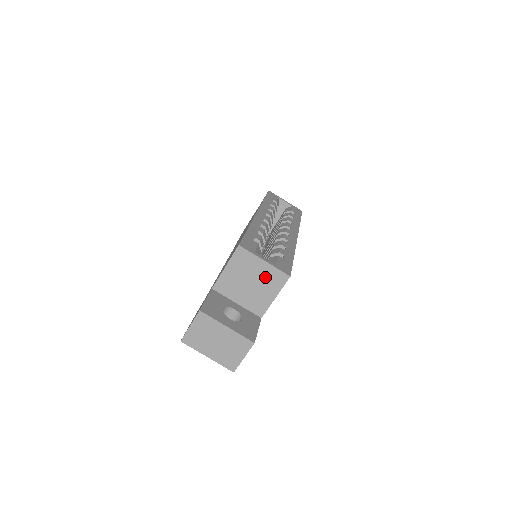
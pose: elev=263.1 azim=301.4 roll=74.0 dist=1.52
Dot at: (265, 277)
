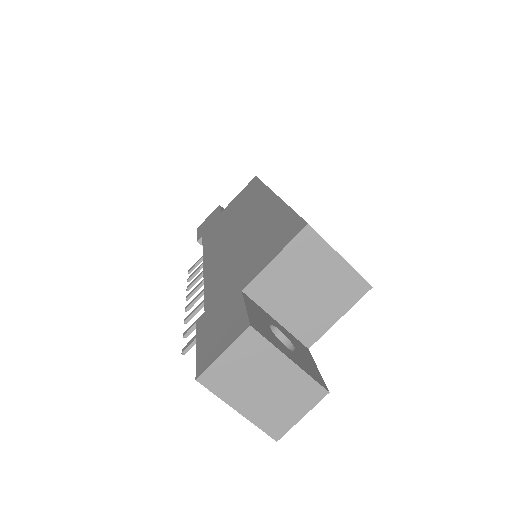
Dot at: (334, 283)
